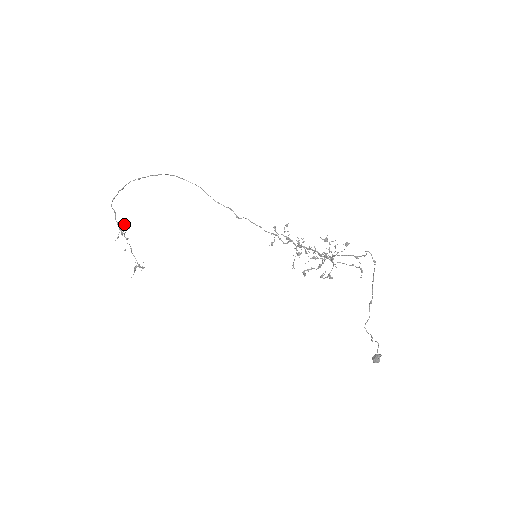
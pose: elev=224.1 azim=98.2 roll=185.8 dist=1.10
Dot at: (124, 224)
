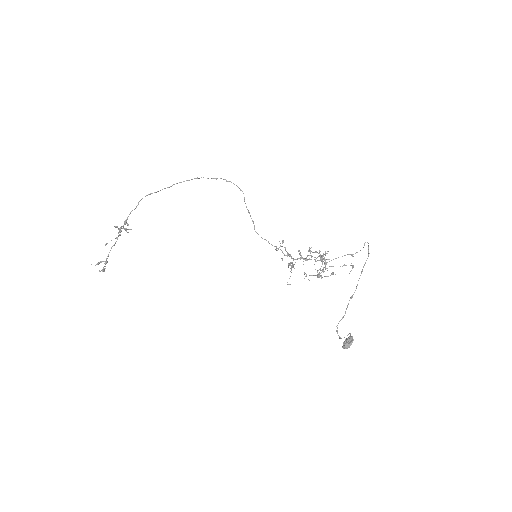
Dot at: occluded
